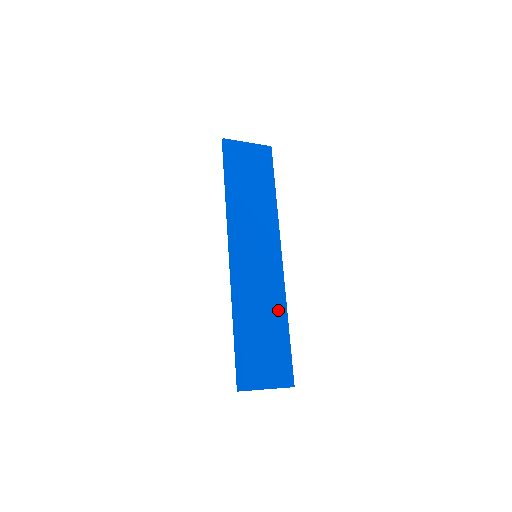
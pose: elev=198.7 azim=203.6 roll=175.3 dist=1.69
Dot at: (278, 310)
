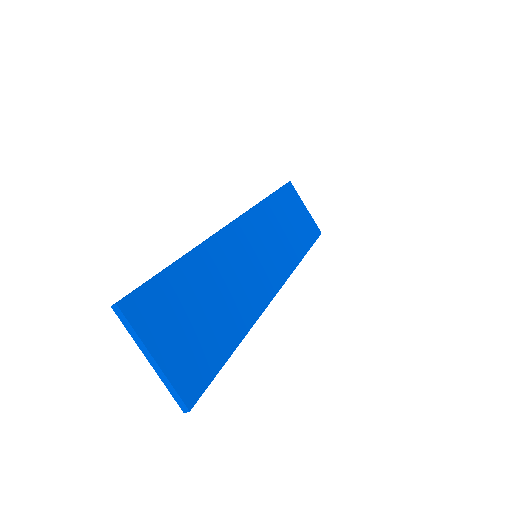
Dot at: (241, 315)
